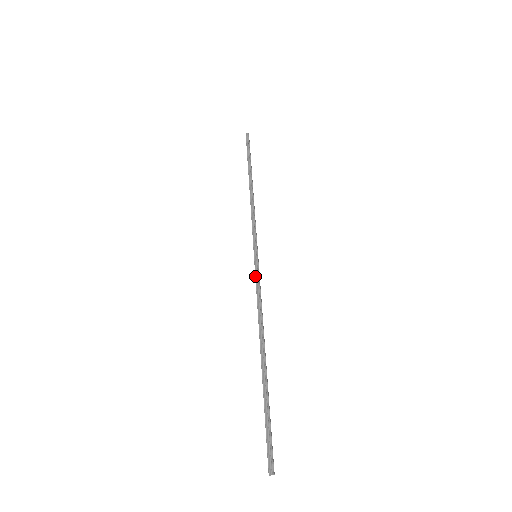
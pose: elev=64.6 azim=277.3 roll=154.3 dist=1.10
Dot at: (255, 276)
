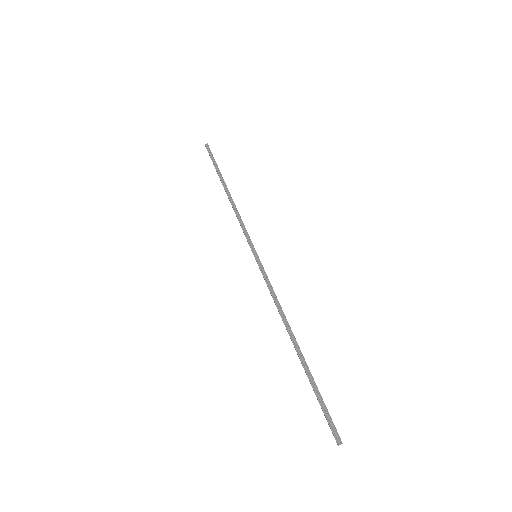
Dot at: (262, 274)
